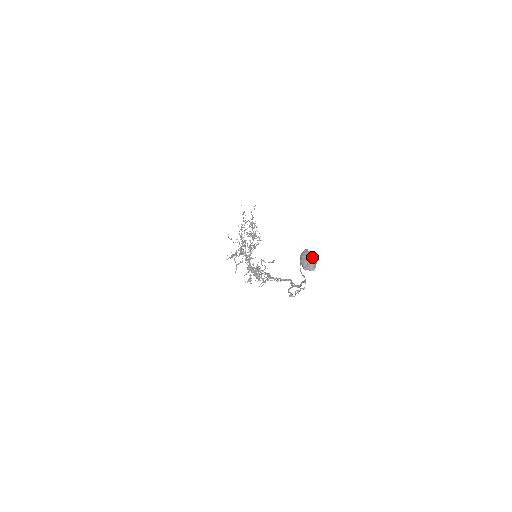
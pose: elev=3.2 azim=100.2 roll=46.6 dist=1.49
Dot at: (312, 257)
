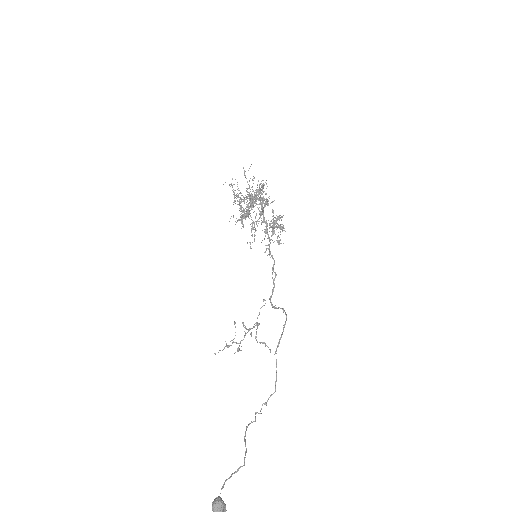
Dot at: out of frame
